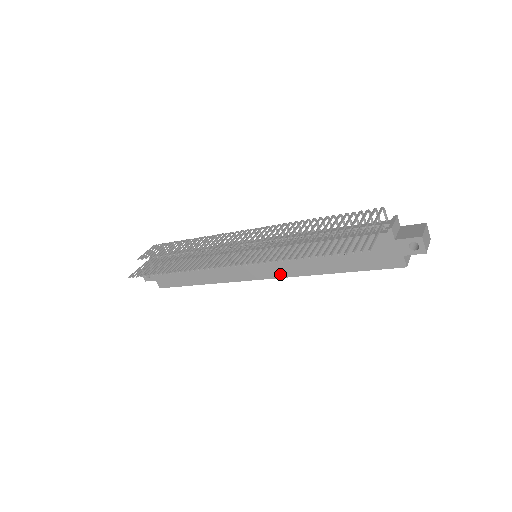
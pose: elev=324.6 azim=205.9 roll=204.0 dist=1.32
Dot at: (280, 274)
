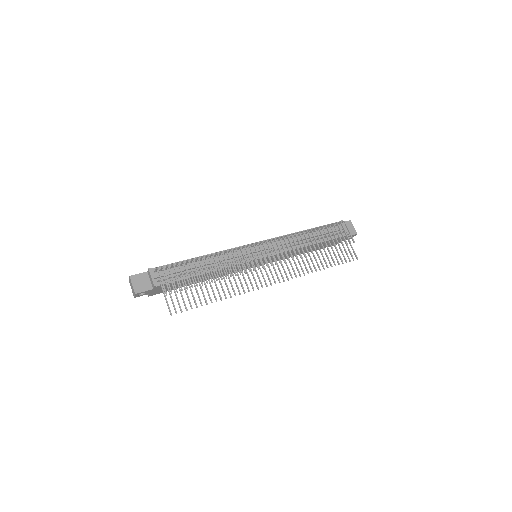
Dot at: occluded
